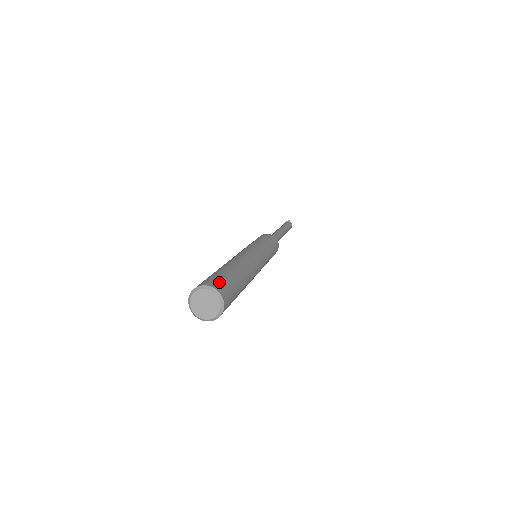
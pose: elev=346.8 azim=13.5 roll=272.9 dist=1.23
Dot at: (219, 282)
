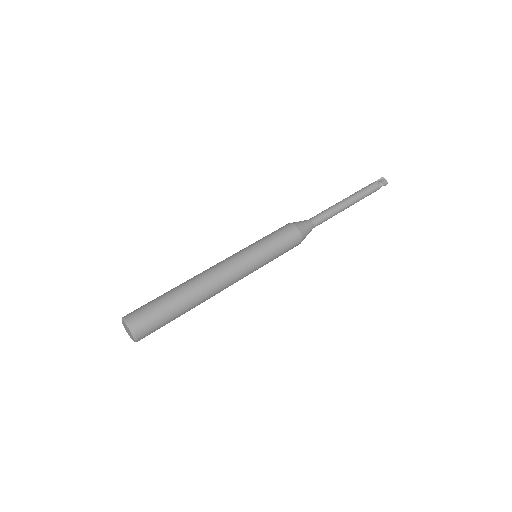
Dot at: (138, 312)
